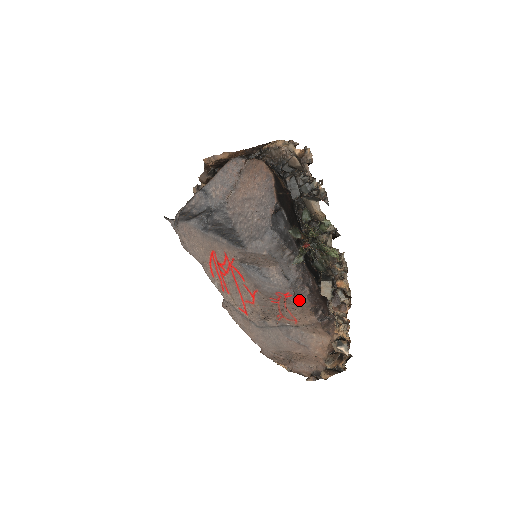
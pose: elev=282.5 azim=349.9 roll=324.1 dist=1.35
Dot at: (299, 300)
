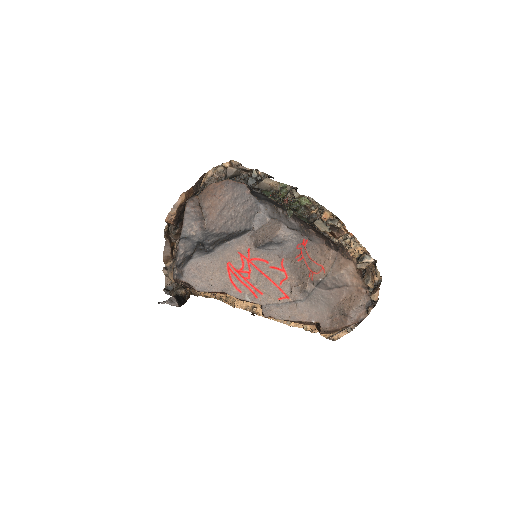
Dot at: (314, 241)
